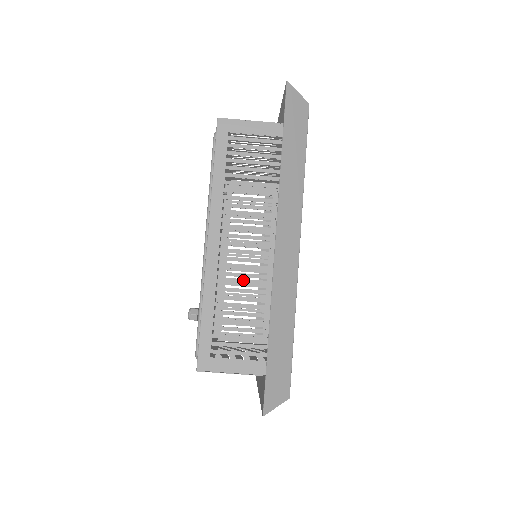
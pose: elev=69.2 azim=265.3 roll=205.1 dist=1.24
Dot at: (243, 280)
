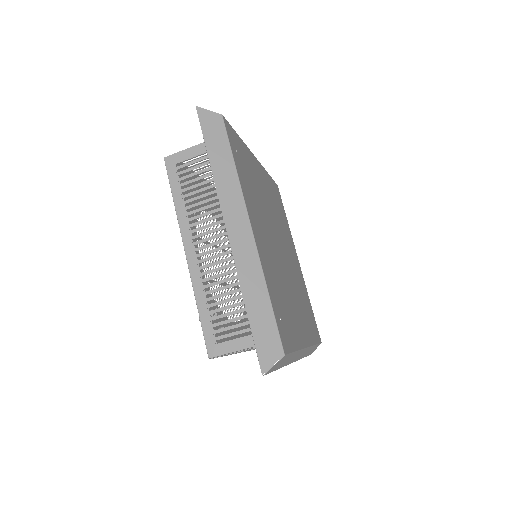
Dot at: occluded
